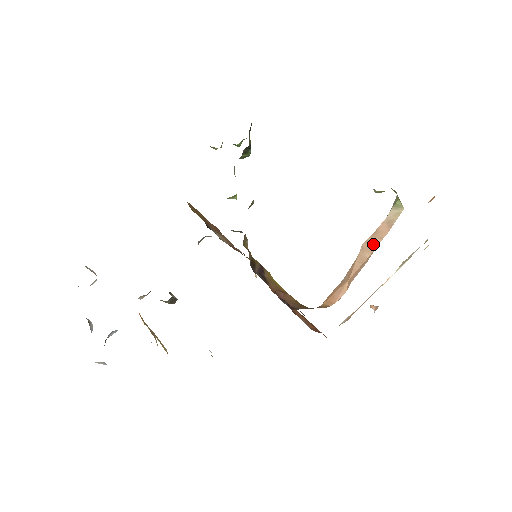
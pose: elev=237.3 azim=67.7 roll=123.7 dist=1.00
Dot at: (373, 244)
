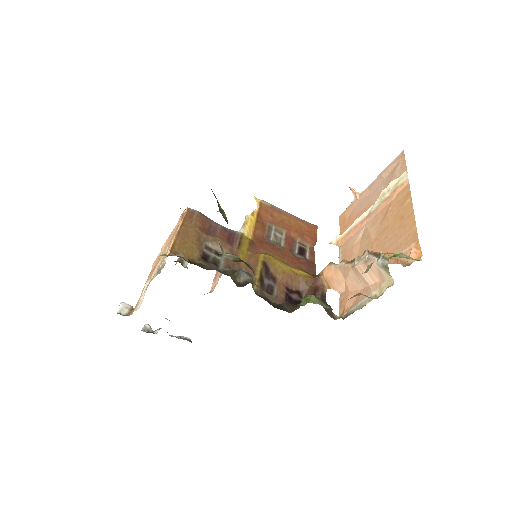
Dot at: (366, 279)
